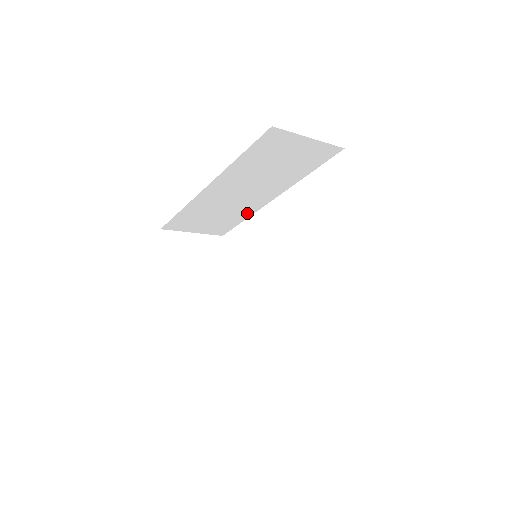
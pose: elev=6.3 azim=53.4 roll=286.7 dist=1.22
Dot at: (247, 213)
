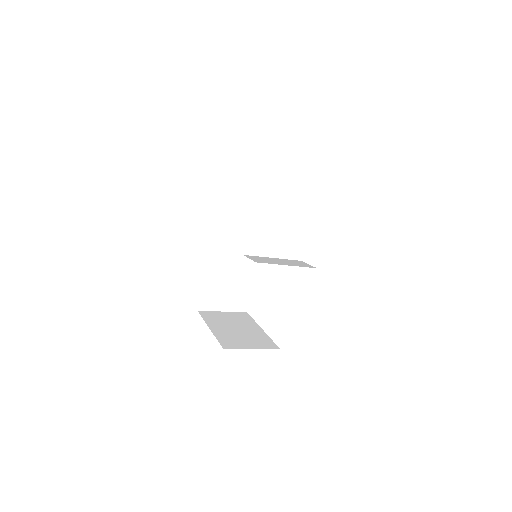
Dot at: (251, 273)
